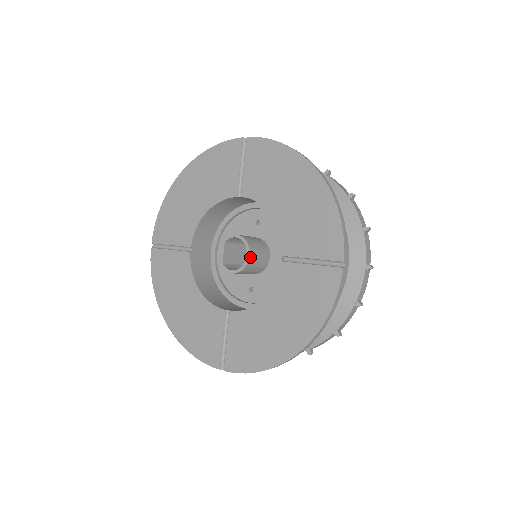
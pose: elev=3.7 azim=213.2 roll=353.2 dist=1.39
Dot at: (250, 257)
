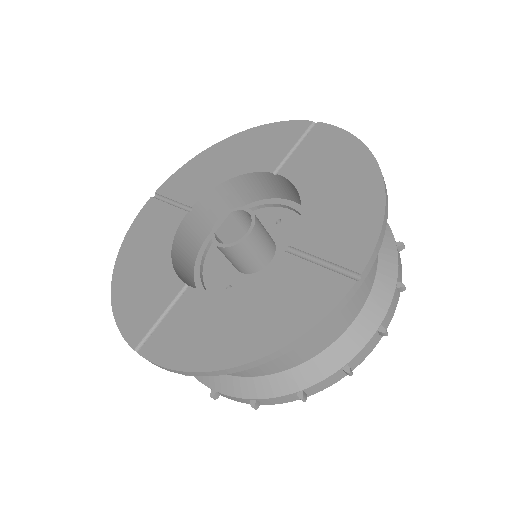
Dot at: (249, 236)
